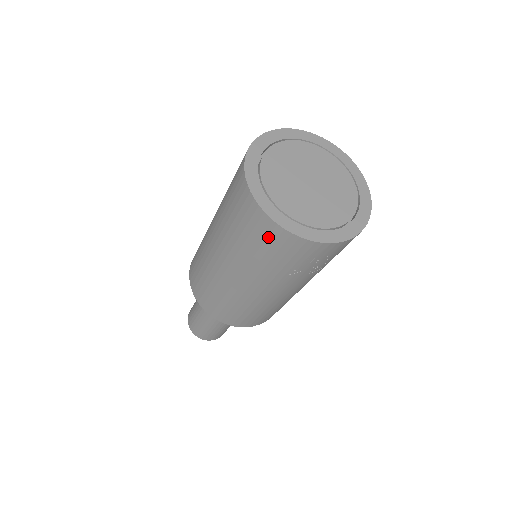
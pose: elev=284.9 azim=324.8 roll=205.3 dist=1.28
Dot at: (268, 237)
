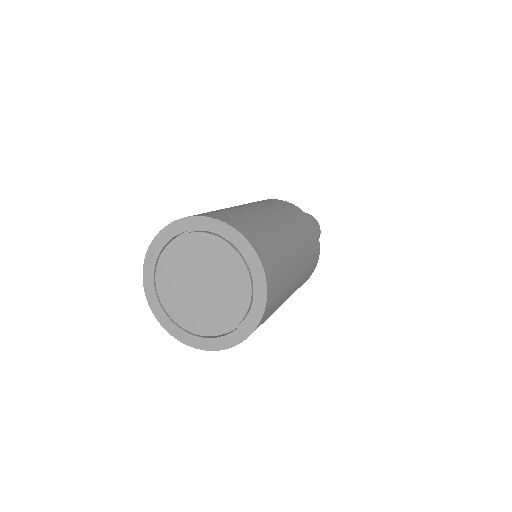
Dot at: occluded
